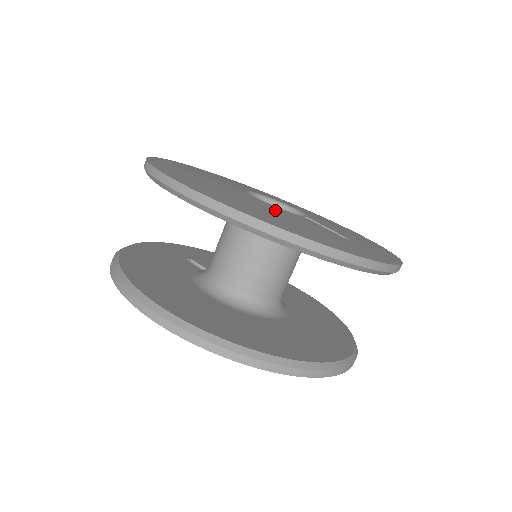
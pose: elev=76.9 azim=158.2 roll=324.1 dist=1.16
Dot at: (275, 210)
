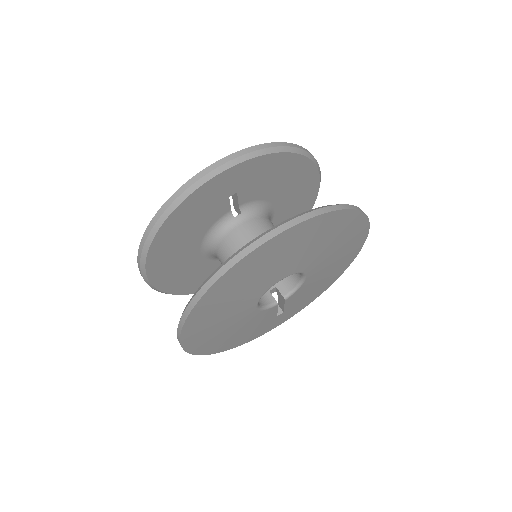
Dot at: occluded
